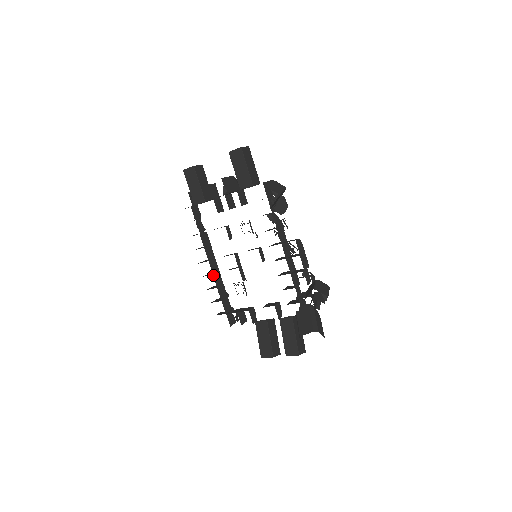
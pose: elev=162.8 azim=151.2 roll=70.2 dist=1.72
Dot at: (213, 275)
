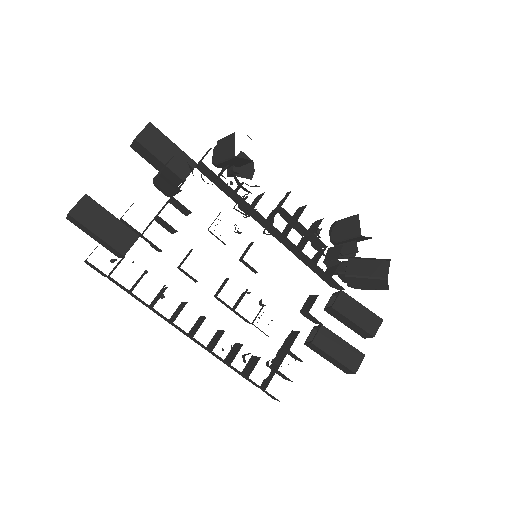
Dot at: occluded
